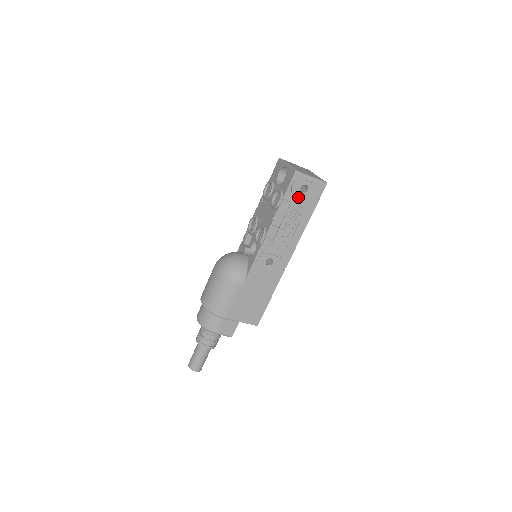
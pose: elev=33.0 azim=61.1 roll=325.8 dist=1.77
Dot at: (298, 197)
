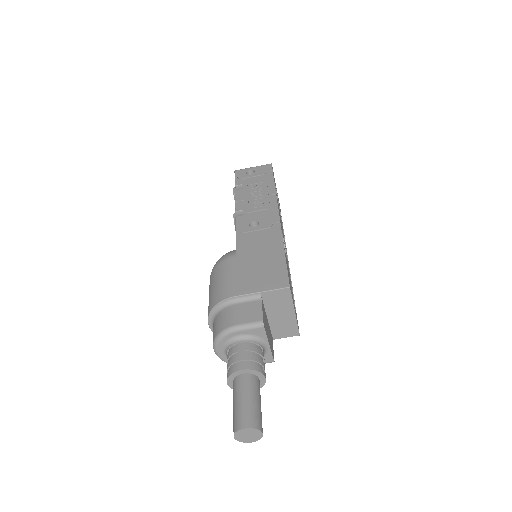
Dot at: (249, 179)
